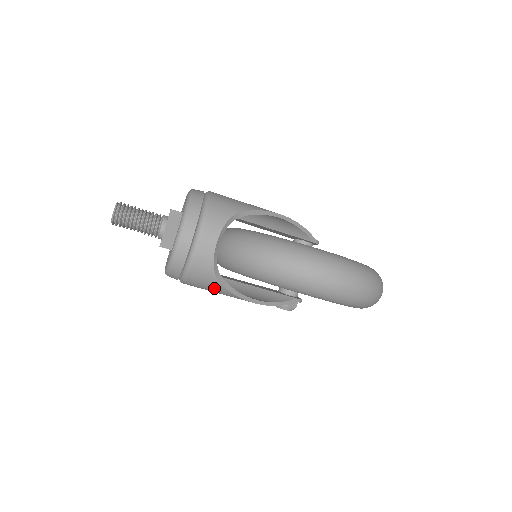
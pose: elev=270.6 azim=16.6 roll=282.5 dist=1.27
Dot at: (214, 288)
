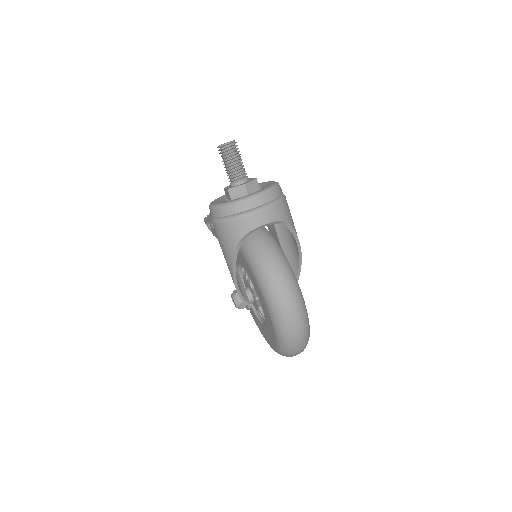
Dot at: (228, 245)
